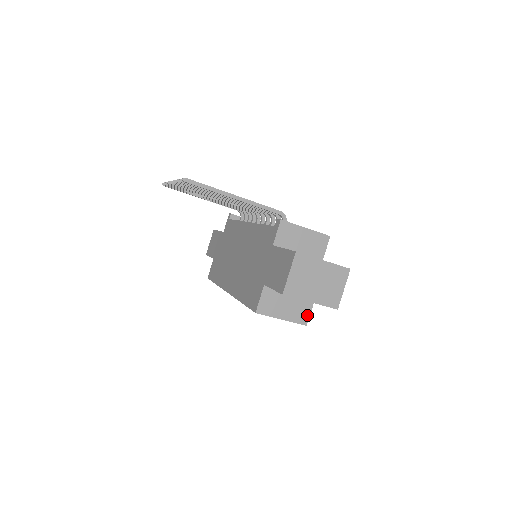
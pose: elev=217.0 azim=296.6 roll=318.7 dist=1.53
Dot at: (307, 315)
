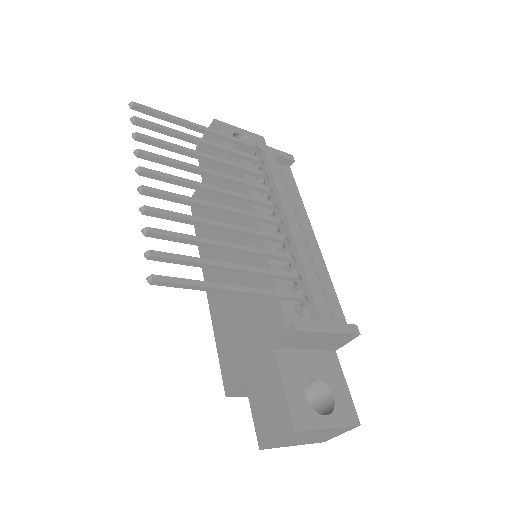
Dot at: occluded
